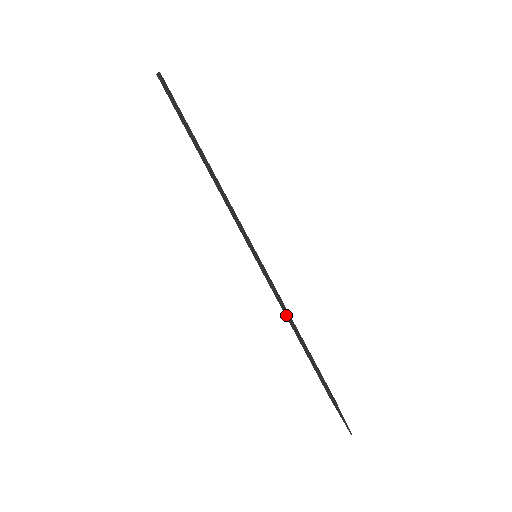
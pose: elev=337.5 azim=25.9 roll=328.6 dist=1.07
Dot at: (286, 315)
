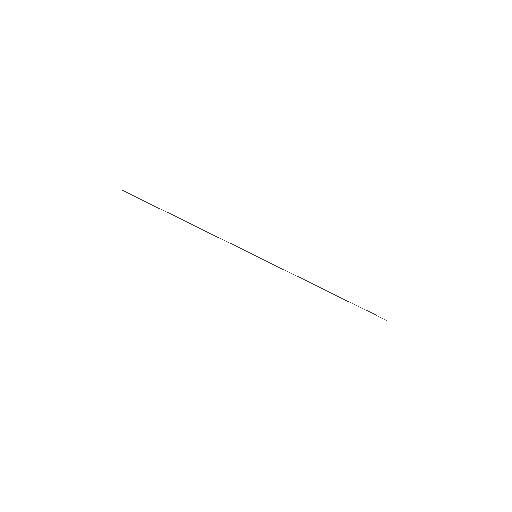
Dot at: (301, 278)
